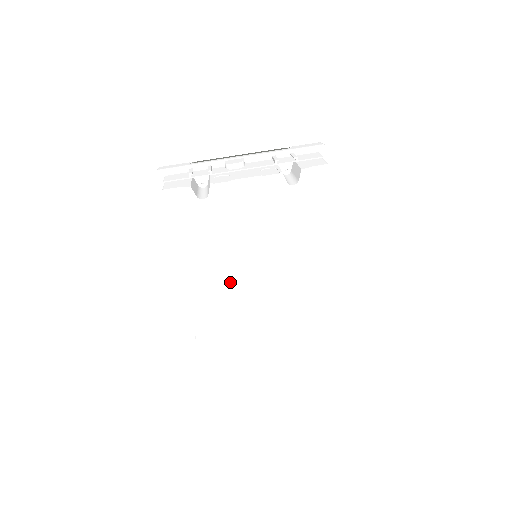
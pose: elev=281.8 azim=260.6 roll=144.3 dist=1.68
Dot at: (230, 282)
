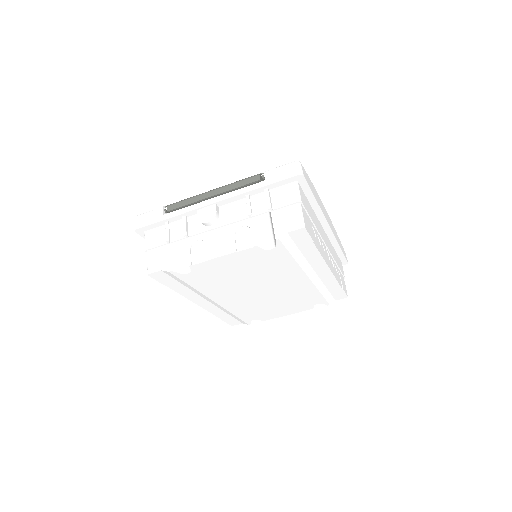
Dot at: (236, 299)
